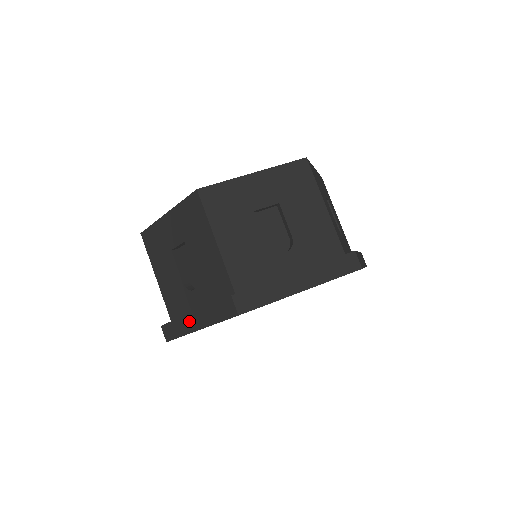
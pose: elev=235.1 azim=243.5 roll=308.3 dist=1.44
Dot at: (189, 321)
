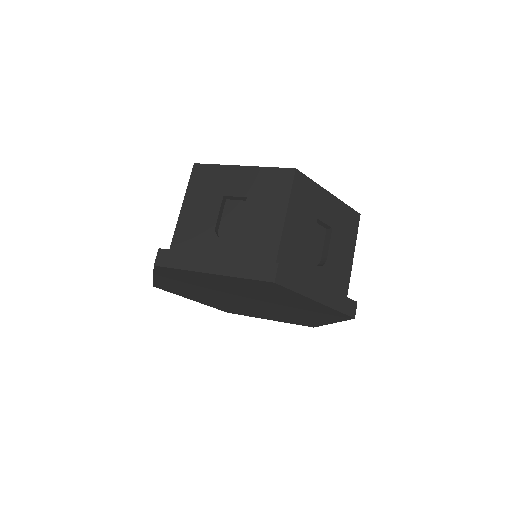
Dot at: (205, 261)
